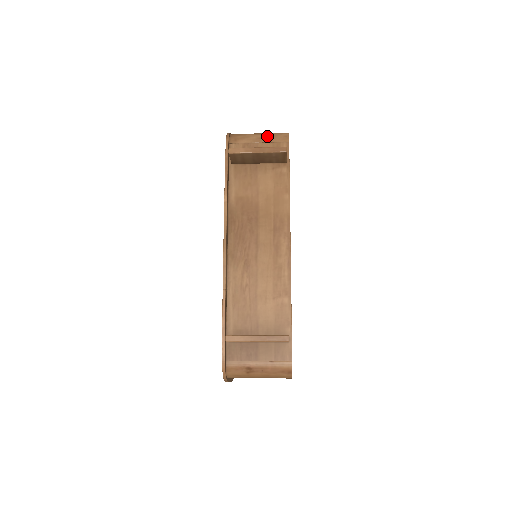
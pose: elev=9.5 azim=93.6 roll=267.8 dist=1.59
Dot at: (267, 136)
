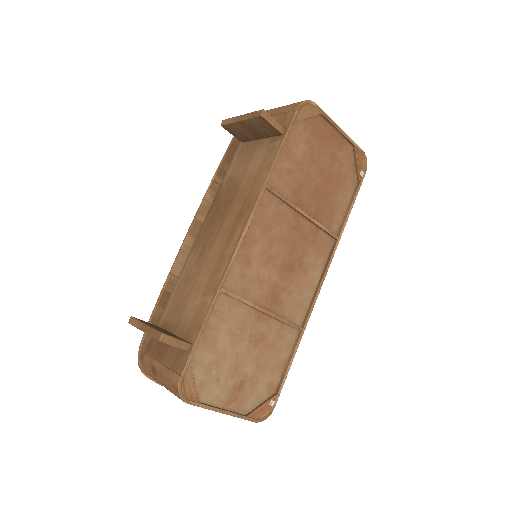
Dot at: (283, 107)
